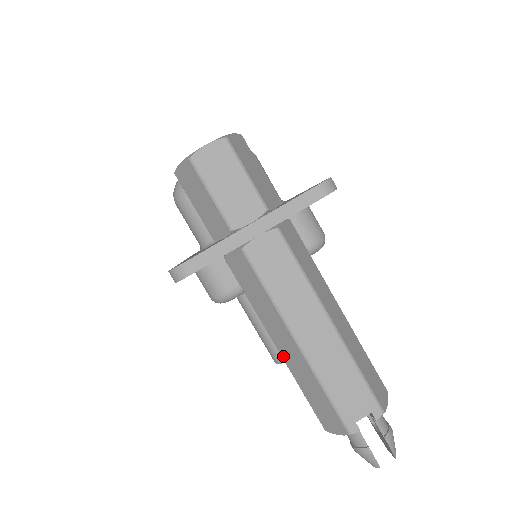
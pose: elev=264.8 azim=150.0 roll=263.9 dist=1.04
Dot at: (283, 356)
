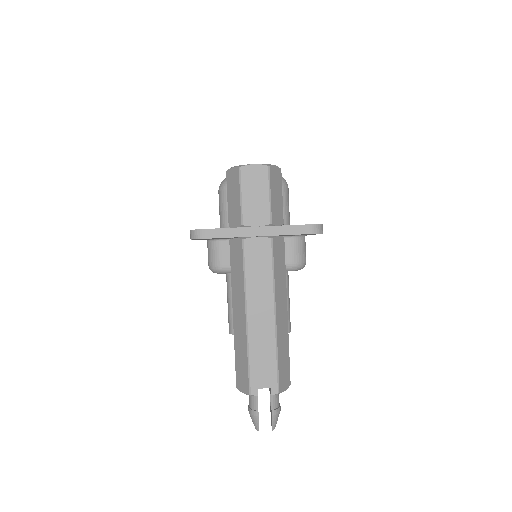
Dot at: (234, 323)
